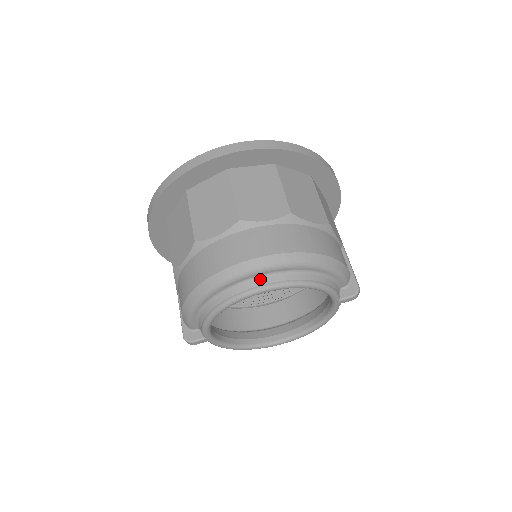
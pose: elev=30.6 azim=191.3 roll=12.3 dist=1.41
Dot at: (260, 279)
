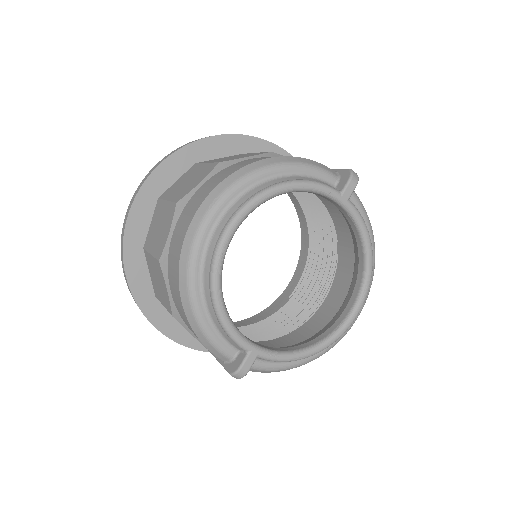
Dot at: (222, 219)
